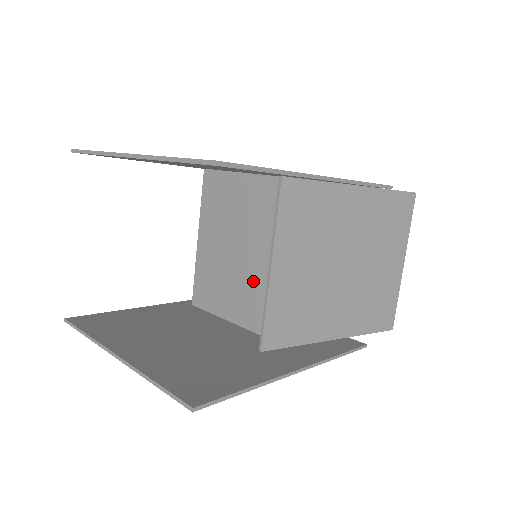
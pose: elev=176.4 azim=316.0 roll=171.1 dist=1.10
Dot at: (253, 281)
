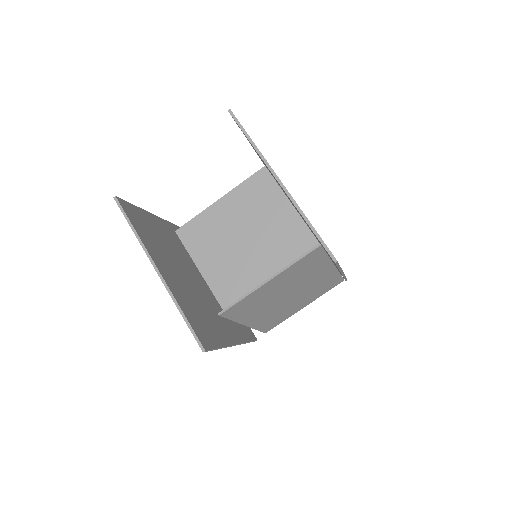
Dot at: (238, 264)
